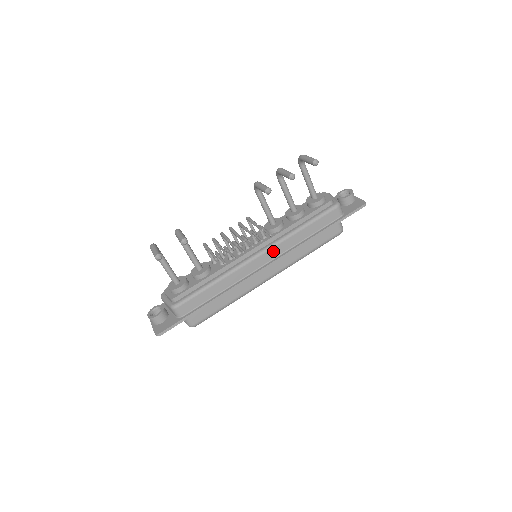
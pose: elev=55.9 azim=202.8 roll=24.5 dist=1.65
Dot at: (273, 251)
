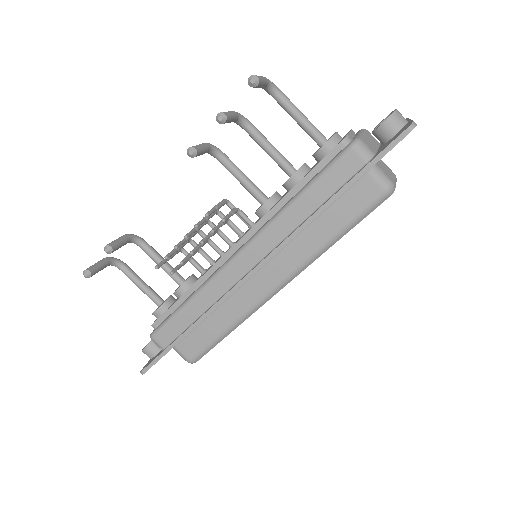
Dot at: (259, 245)
